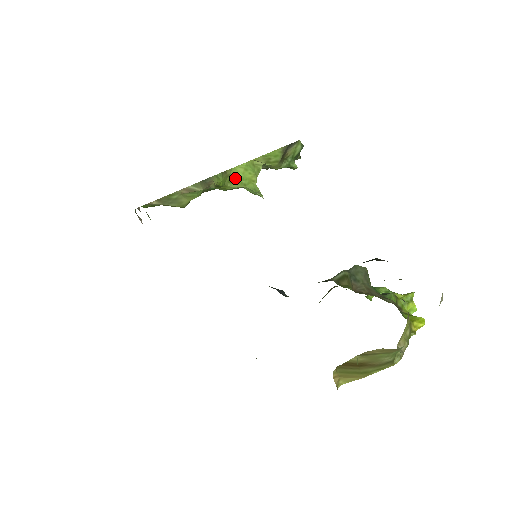
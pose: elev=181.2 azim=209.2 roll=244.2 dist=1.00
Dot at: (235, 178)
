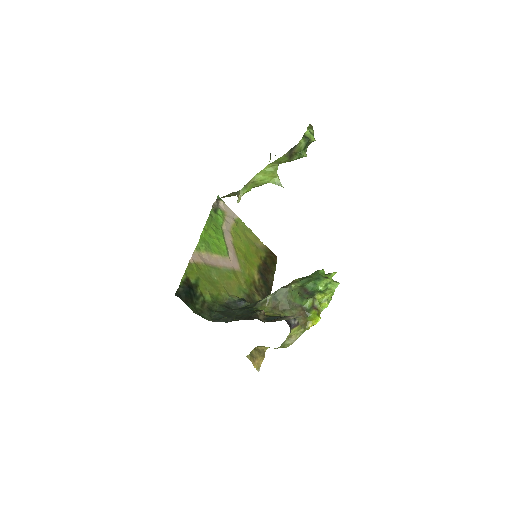
Dot at: (259, 181)
